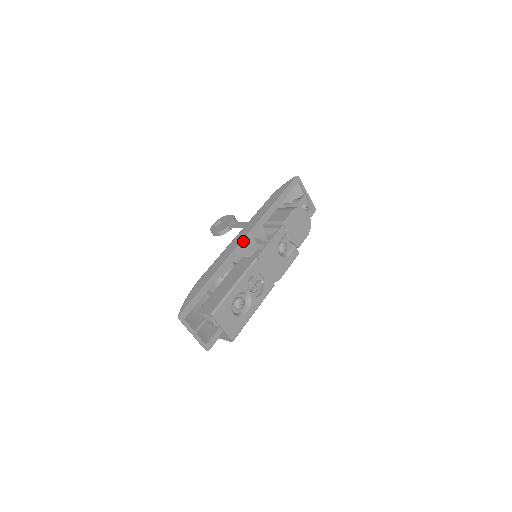
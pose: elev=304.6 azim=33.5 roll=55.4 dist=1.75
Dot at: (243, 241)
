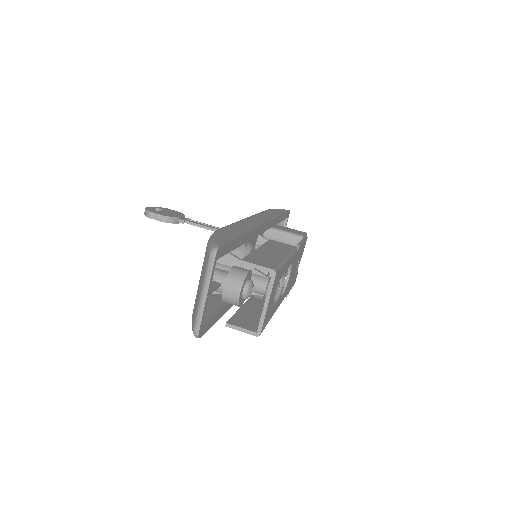
Dot at: (263, 225)
